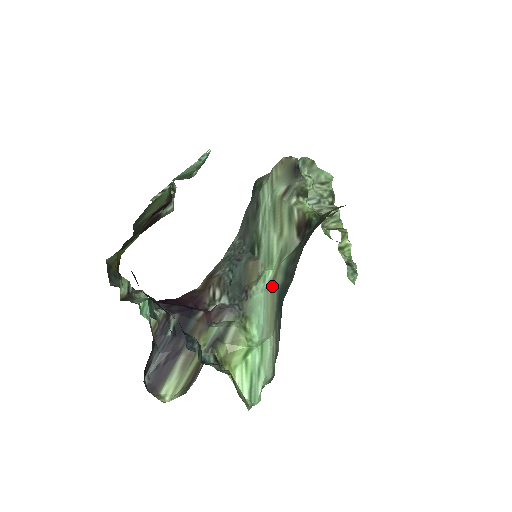
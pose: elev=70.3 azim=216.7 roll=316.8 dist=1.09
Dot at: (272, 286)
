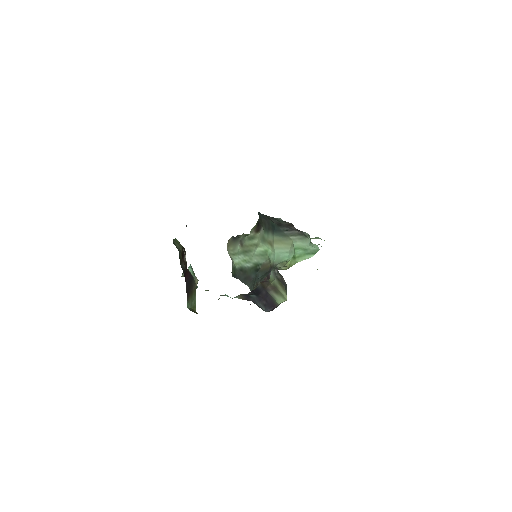
Dot at: (273, 244)
